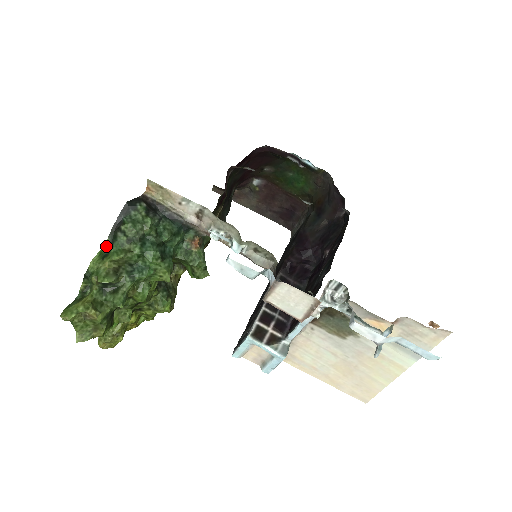
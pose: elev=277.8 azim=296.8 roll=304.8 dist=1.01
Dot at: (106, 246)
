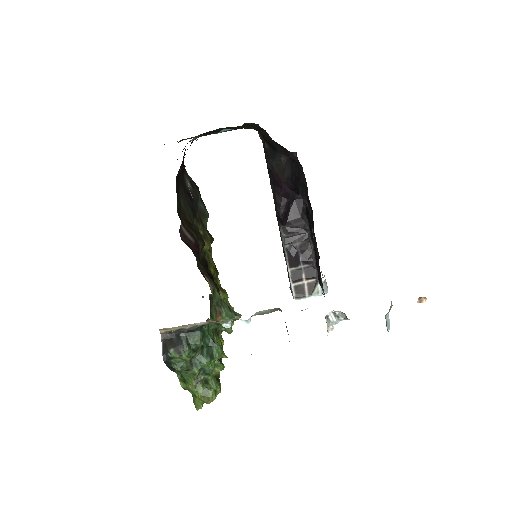
Dot at: (178, 375)
